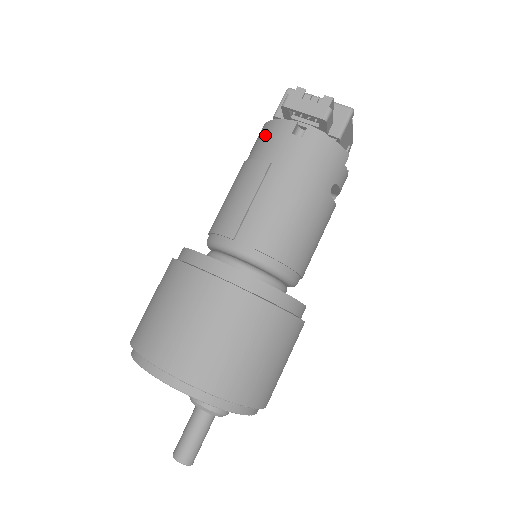
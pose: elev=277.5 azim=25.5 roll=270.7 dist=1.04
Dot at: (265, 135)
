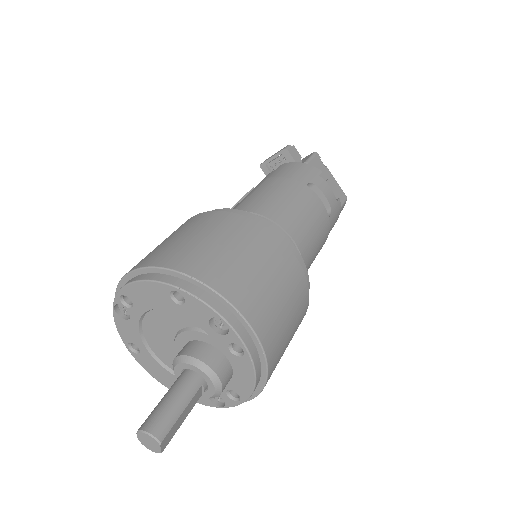
Dot at: occluded
